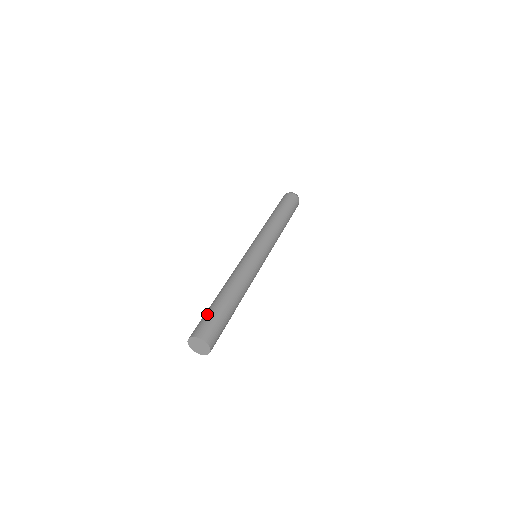
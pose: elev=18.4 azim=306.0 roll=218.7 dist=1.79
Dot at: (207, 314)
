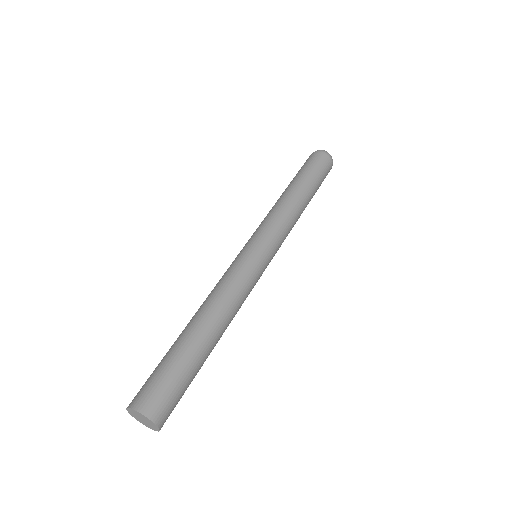
Dot at: (156, 367)
